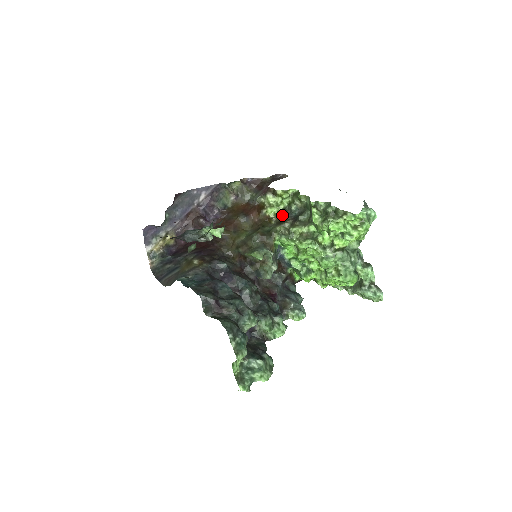
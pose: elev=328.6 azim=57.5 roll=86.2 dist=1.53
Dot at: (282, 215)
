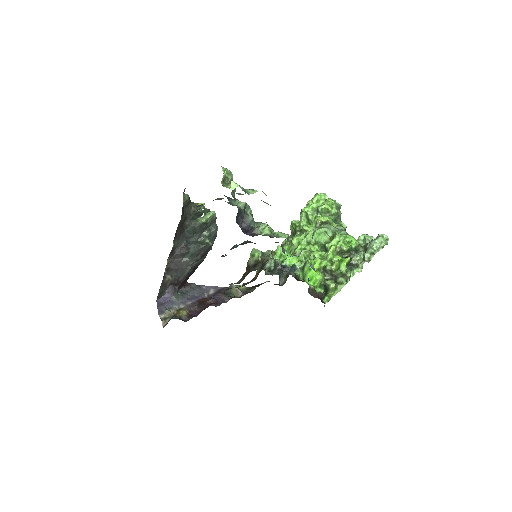
Dot at: occluded
